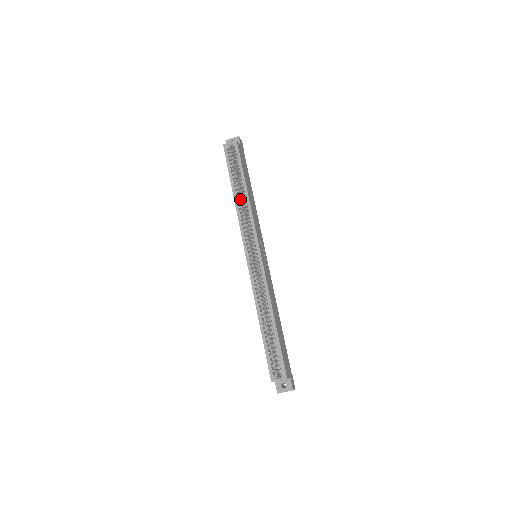
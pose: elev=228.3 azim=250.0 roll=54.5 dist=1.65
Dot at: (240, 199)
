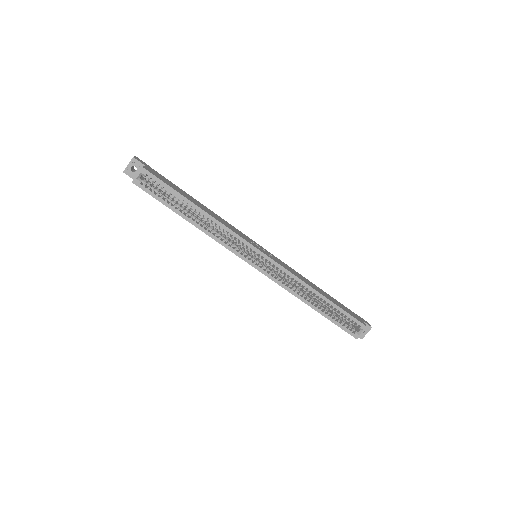
Dot at: (201, 222)
